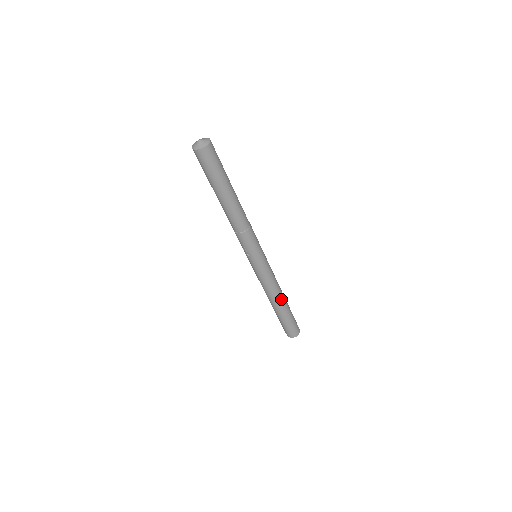
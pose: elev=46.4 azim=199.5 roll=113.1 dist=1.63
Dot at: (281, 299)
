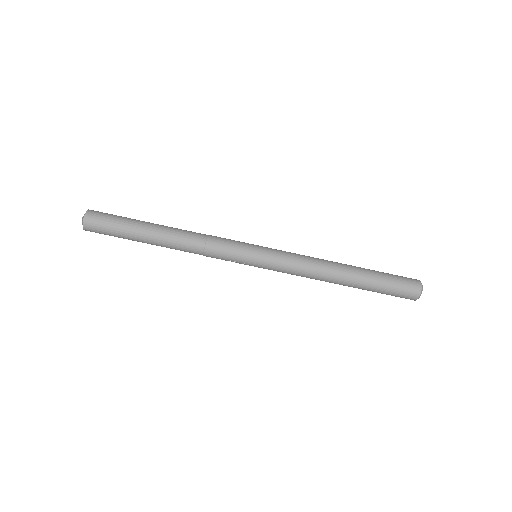
Dot at: (338, 271)
